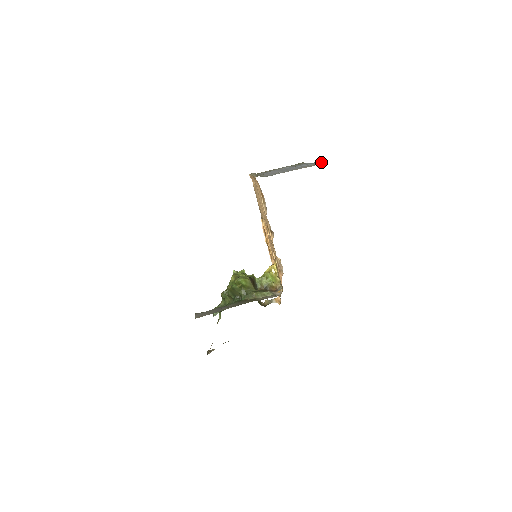
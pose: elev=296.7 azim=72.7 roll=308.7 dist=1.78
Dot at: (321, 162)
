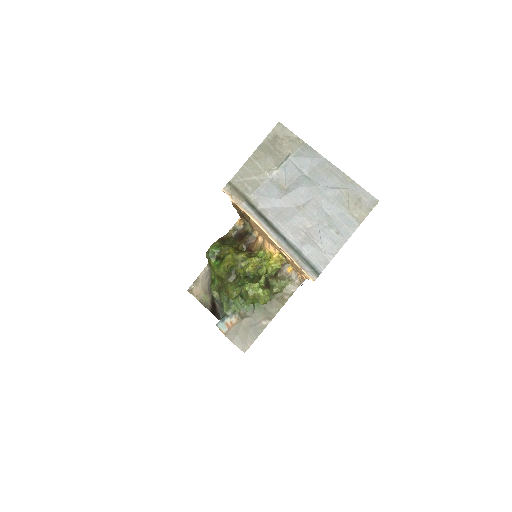
Dot at: (354, 183)
